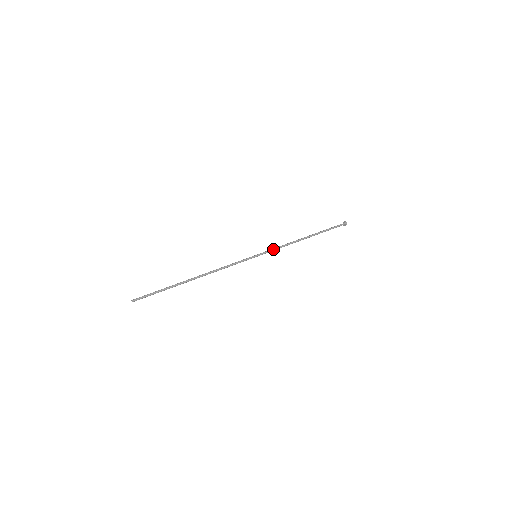
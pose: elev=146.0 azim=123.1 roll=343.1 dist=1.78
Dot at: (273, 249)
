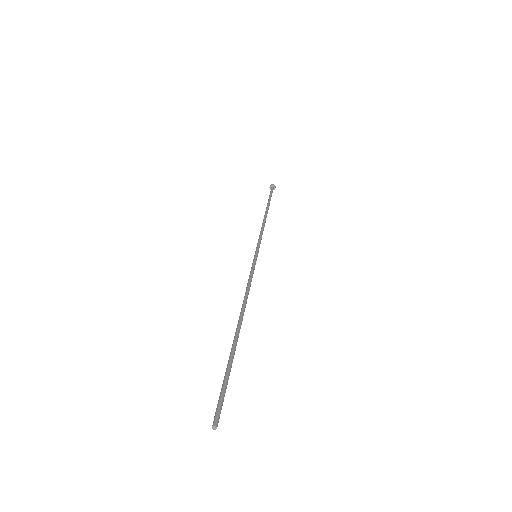
Dot at: occluded
